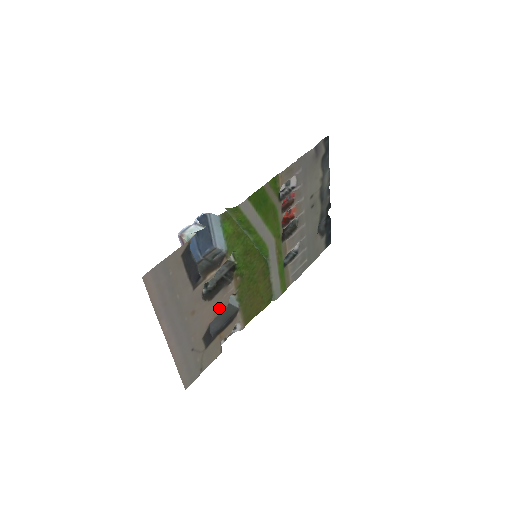
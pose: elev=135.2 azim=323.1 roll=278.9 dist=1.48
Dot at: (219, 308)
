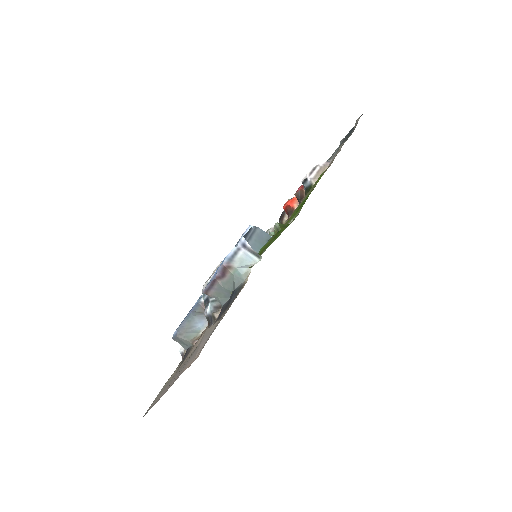
Dot at: occluded
